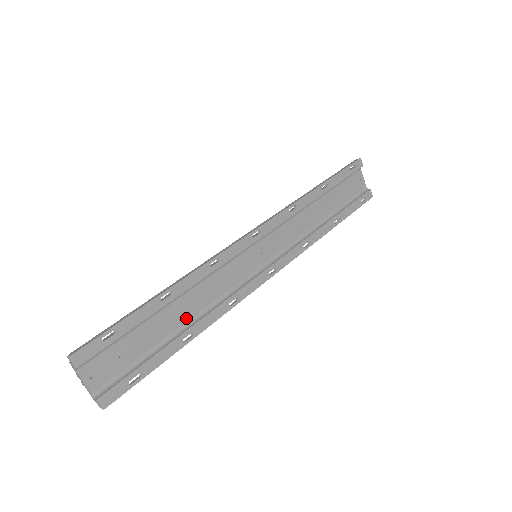
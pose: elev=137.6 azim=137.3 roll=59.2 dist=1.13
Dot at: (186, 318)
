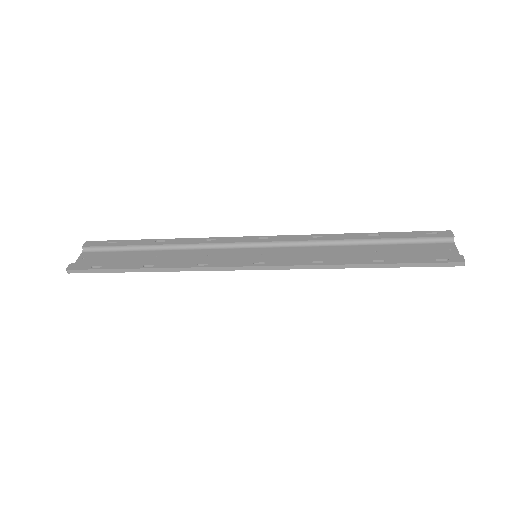
Dot at: (162, 261)
